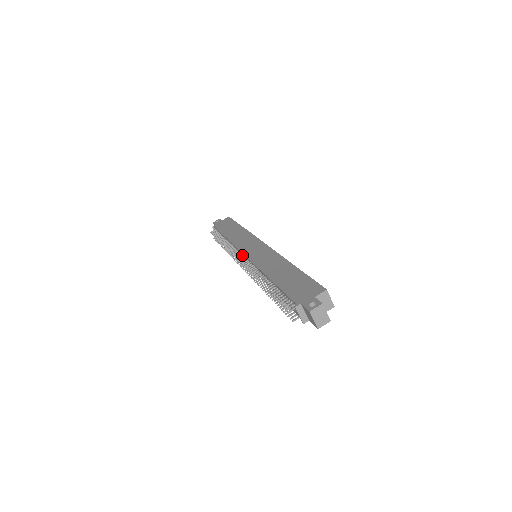
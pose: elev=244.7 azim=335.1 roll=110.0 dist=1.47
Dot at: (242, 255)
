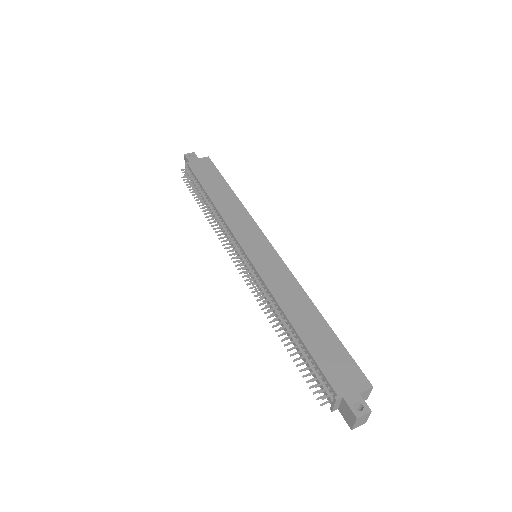
Dot at: (240, 248)
